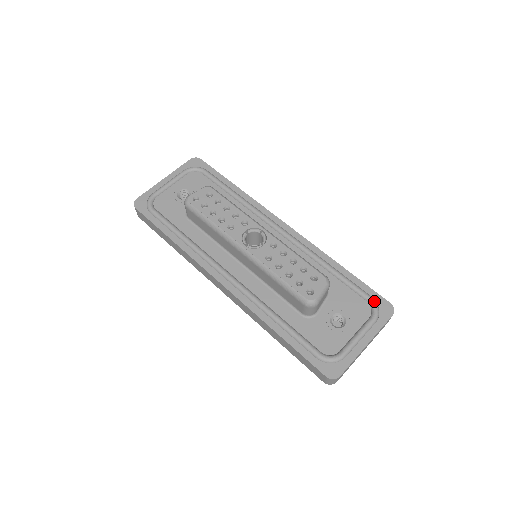
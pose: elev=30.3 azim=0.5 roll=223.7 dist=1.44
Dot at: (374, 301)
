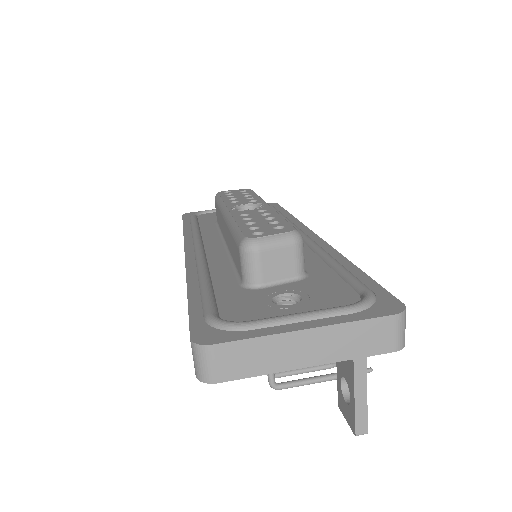
Dot at: (371, 293)
